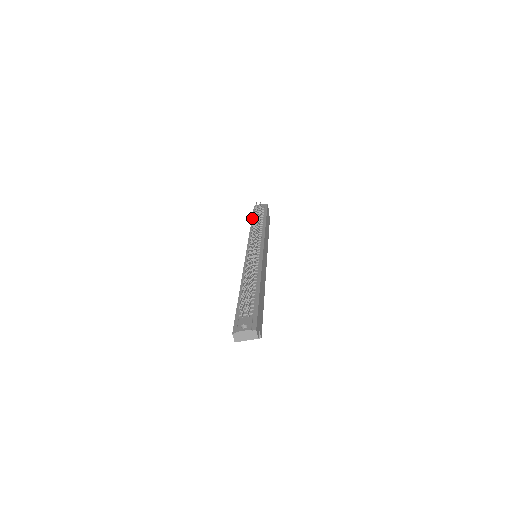
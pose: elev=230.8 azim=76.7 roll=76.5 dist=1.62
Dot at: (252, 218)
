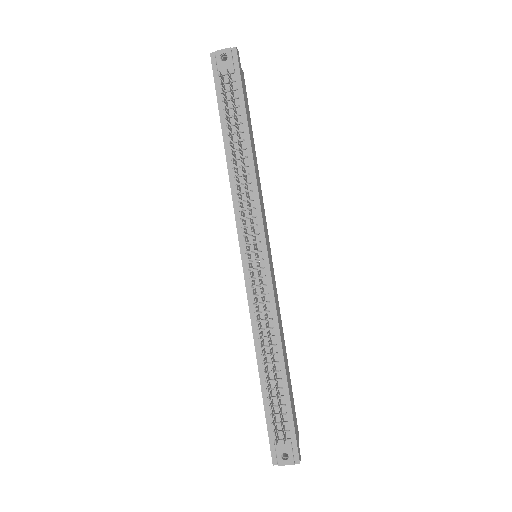
Dot at: (220, 116)
